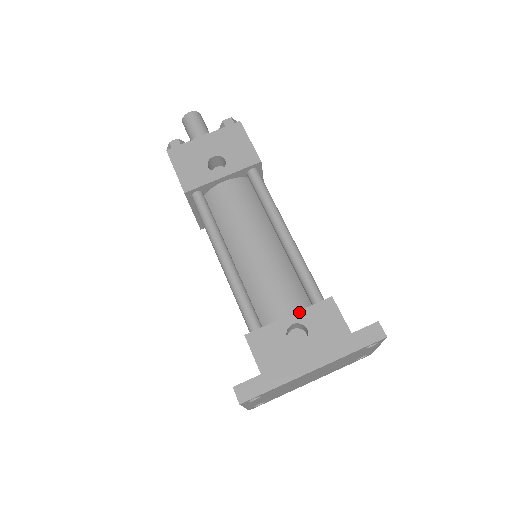
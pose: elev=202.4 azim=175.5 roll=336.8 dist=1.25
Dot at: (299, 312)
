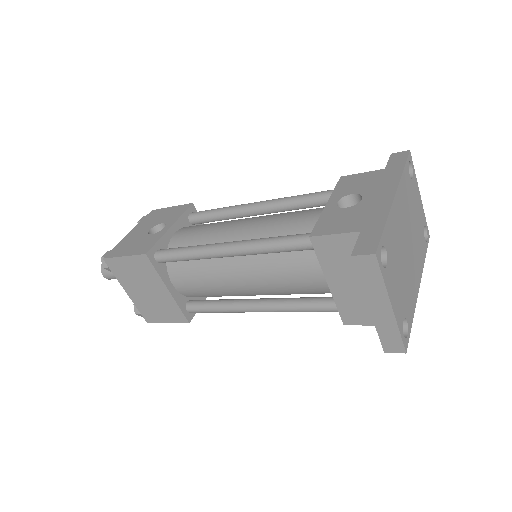
Dot at: (331, 197)
